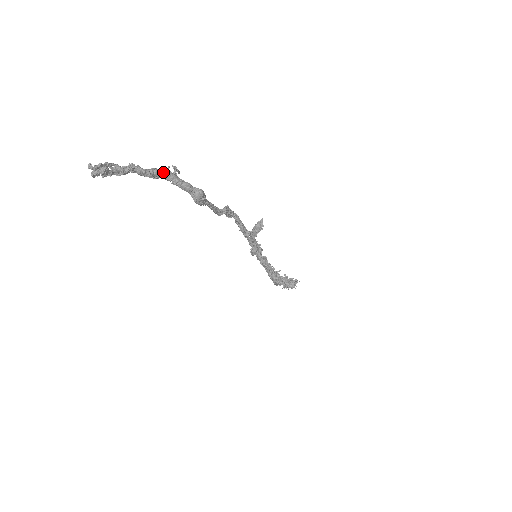
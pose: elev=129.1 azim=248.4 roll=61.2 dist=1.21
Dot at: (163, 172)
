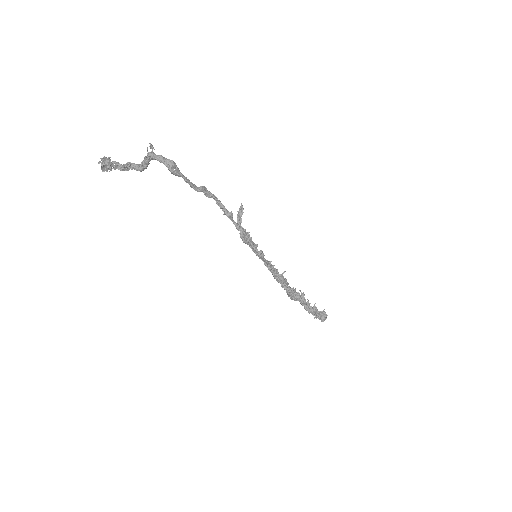
Dot at: occluded
